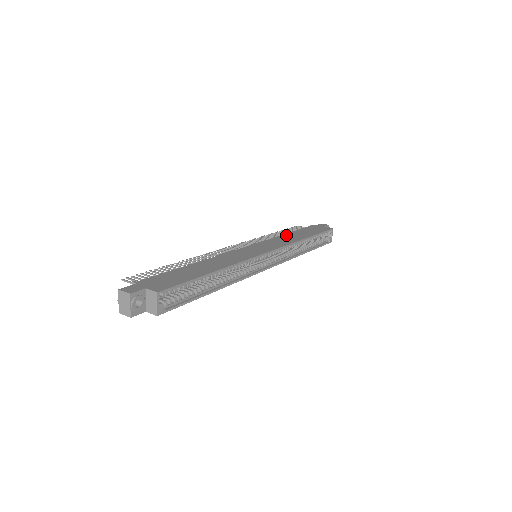
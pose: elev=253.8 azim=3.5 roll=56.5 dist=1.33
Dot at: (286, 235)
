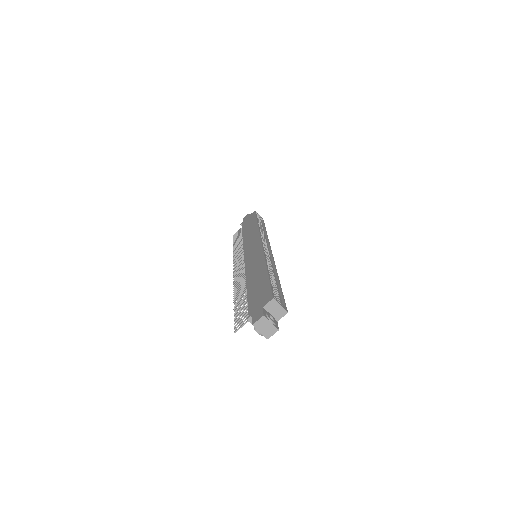
Dot at: (245, 236)
